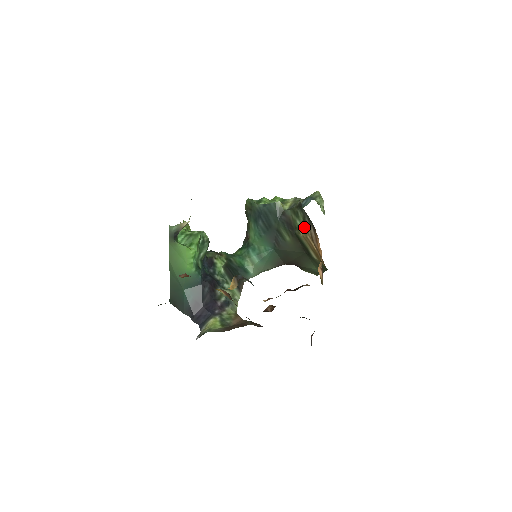
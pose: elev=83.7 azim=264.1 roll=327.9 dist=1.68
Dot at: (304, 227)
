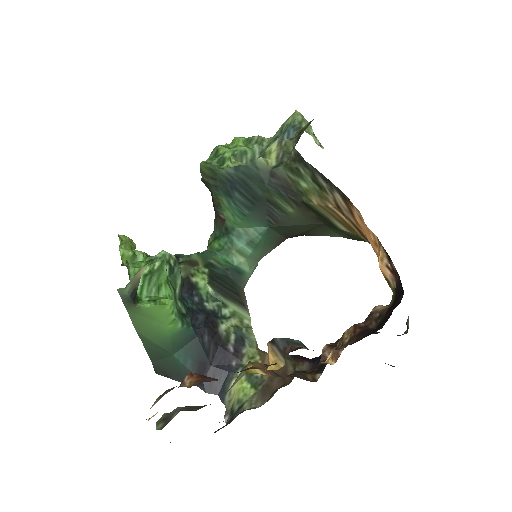
Dot at: (318, 191)
